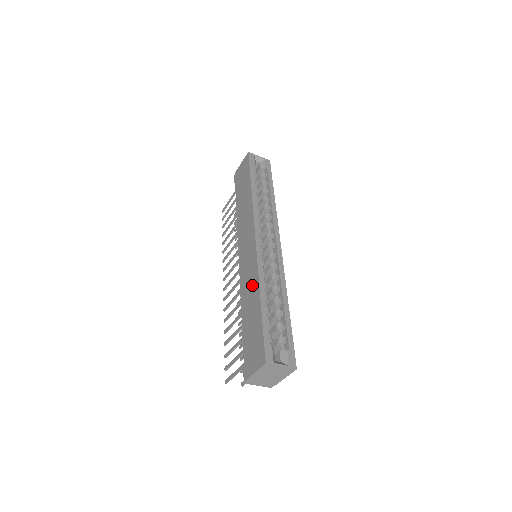
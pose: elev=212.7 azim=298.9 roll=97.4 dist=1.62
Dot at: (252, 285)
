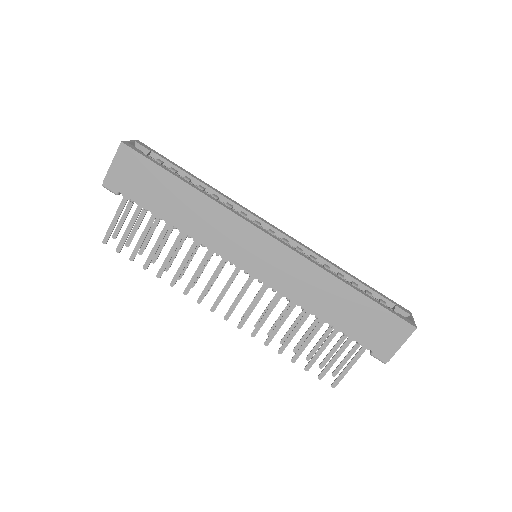
Dot at: (316, 282)
